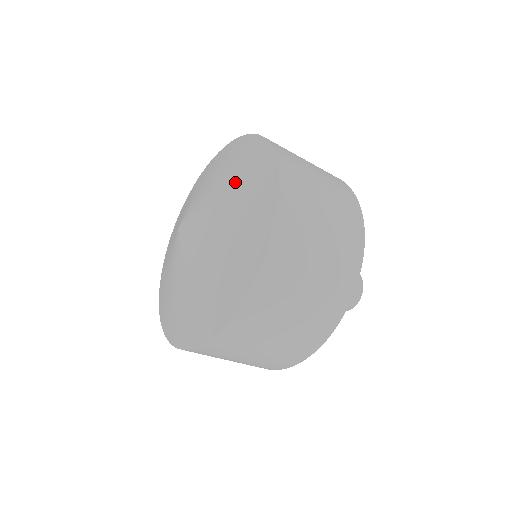
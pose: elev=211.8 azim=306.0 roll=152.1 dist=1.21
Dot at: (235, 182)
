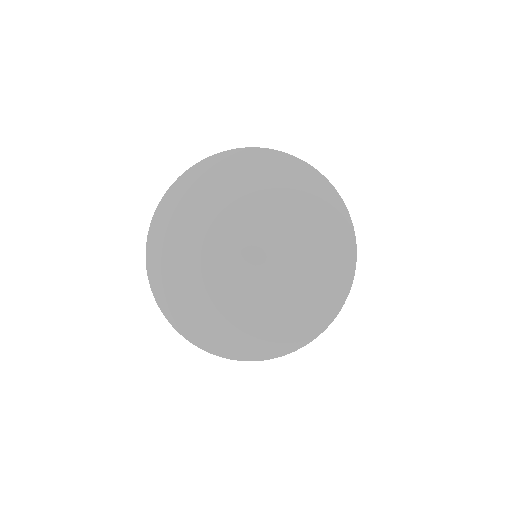
Dot at: (310, 231)
